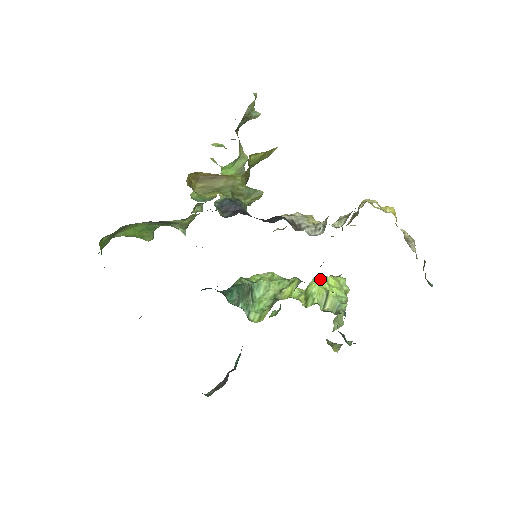
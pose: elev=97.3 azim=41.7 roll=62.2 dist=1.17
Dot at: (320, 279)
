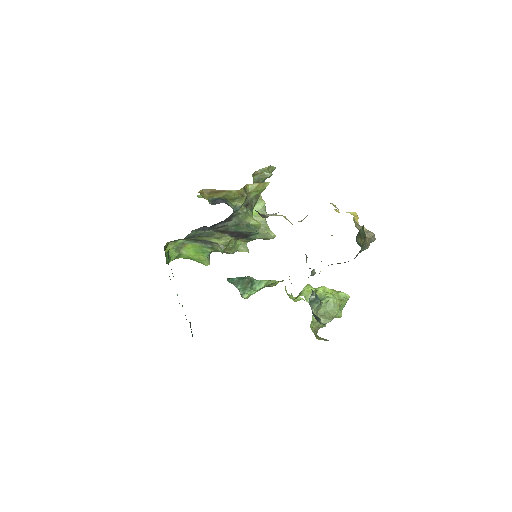
Dot at: (318, 287)
